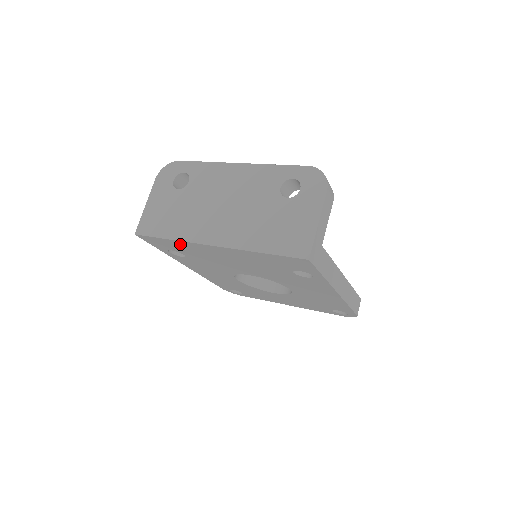
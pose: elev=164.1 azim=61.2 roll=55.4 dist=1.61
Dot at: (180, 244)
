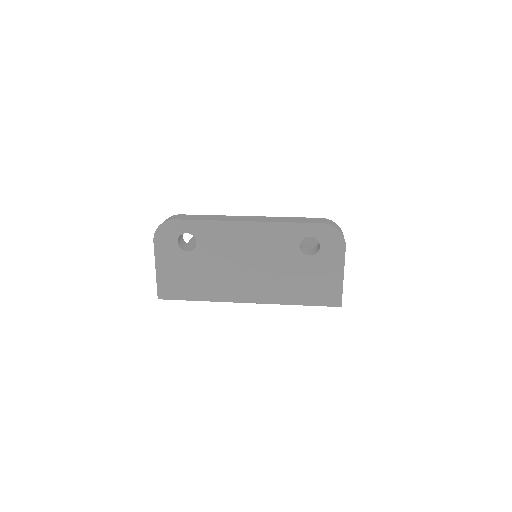
Dot at: occluded
